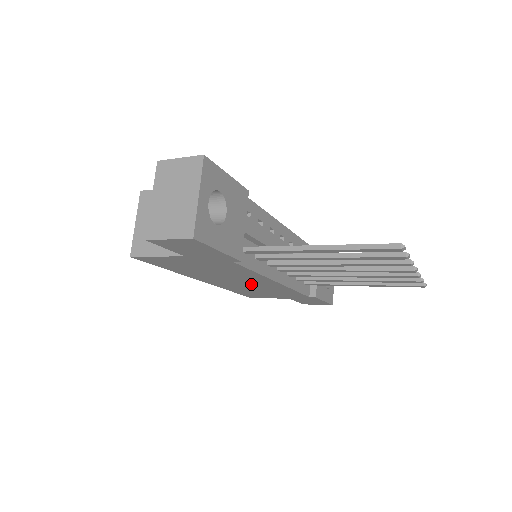
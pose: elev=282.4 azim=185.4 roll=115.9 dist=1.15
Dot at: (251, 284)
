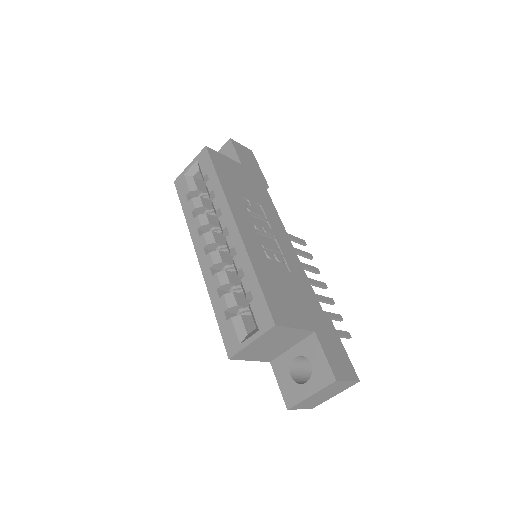
Dot at: occluded
